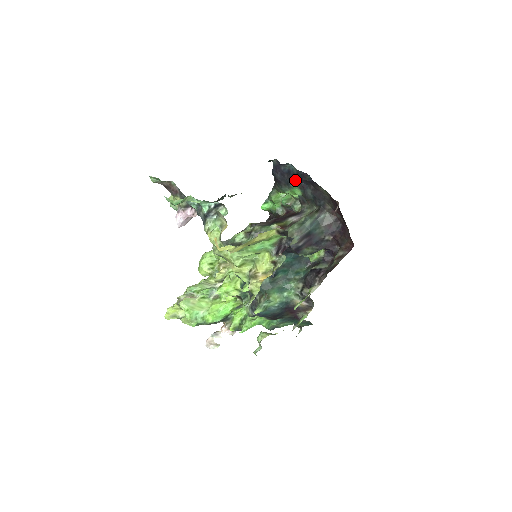
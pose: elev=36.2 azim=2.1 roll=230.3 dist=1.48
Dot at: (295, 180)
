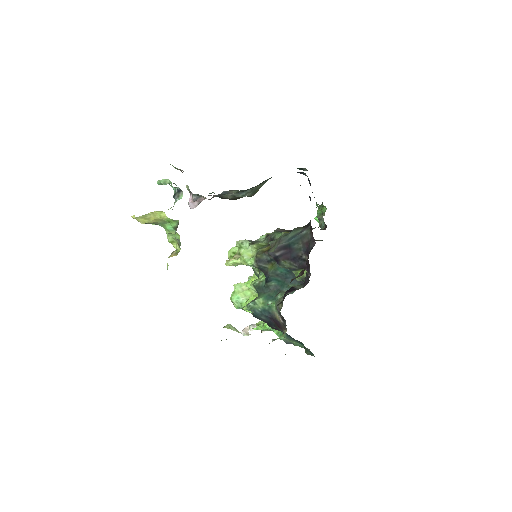
Dot at: occluded
